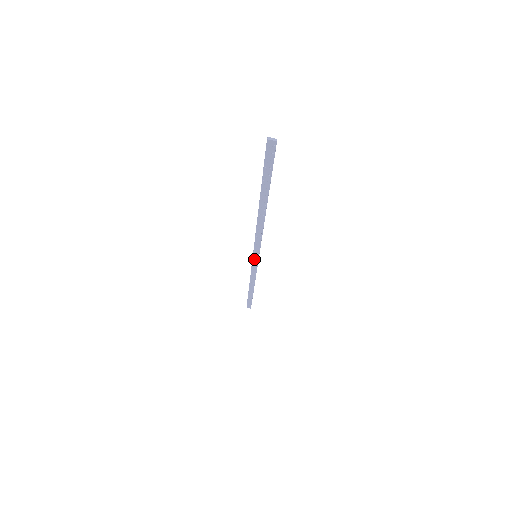
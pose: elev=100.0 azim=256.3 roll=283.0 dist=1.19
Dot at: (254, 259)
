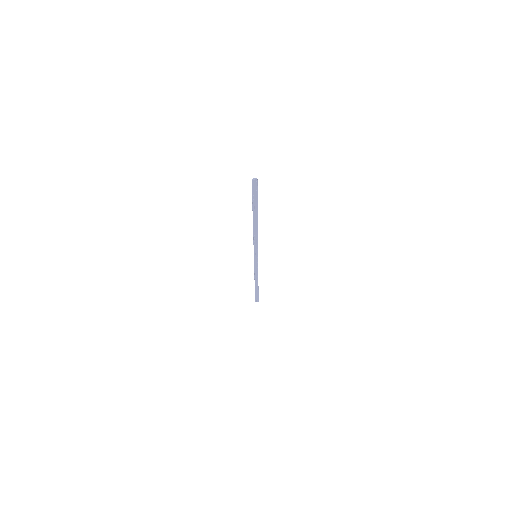
Dot at: (255, 259)
